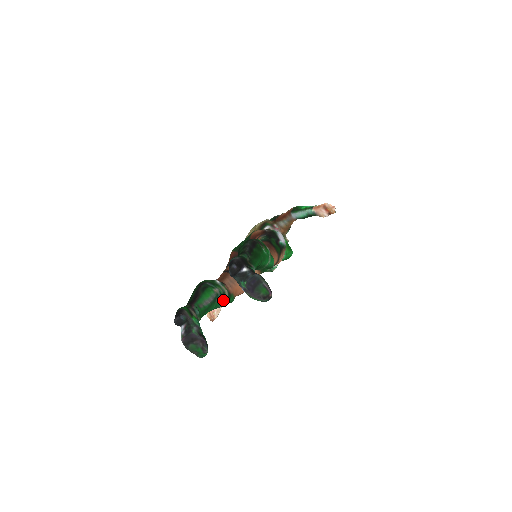
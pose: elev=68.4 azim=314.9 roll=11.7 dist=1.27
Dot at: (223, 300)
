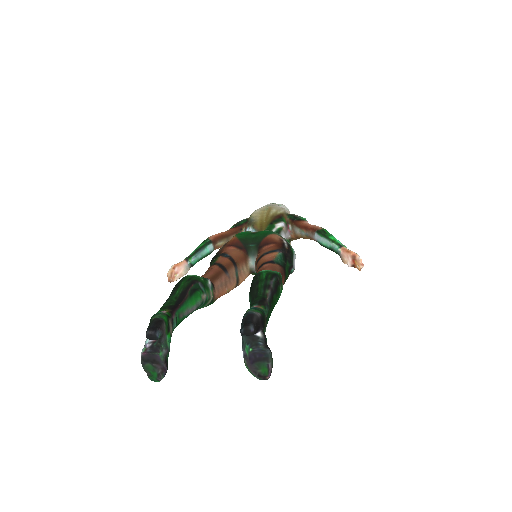
Dot at: (203, 306)
